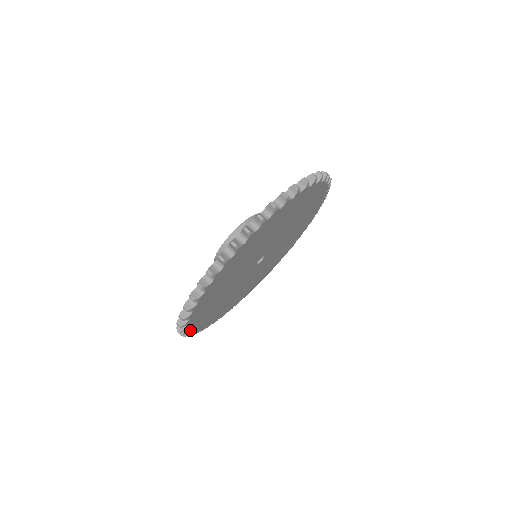
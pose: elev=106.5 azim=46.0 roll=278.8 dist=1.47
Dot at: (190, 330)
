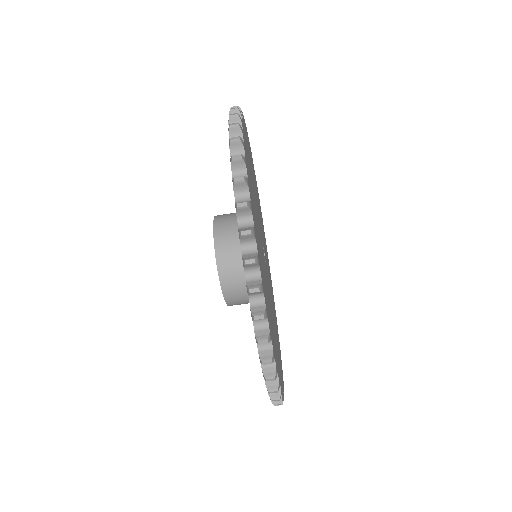
Dot at: occluded
